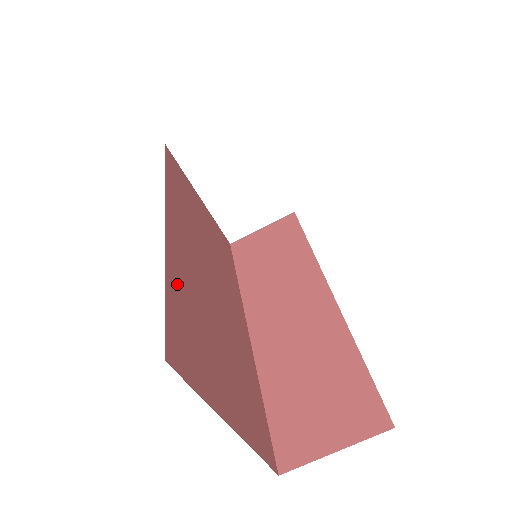
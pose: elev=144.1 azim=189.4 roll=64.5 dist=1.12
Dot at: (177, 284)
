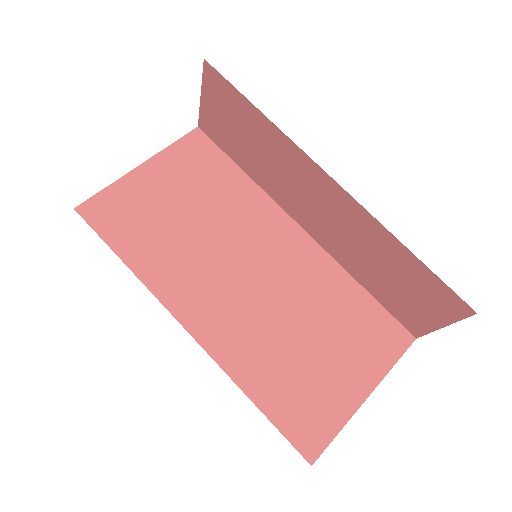
Dot at: (255, 378)
